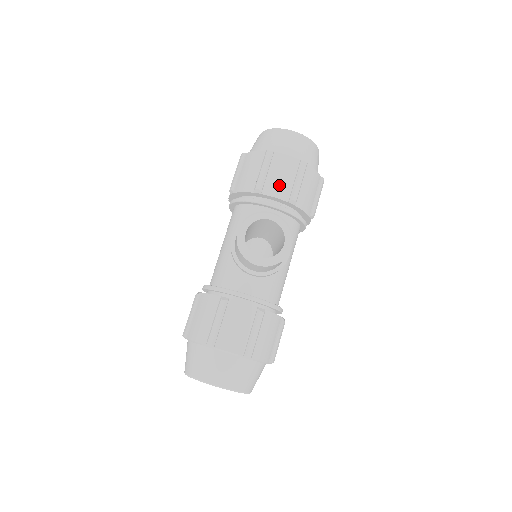
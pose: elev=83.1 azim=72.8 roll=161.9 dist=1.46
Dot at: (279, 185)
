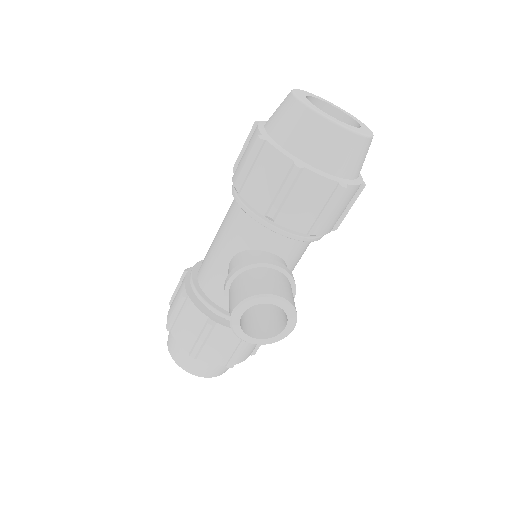
Dot at: (300, 215)
